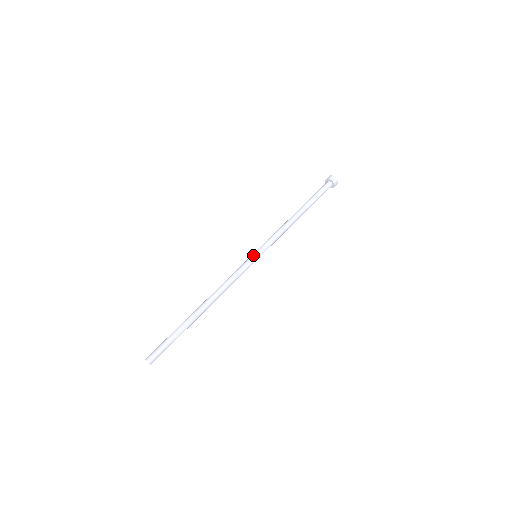
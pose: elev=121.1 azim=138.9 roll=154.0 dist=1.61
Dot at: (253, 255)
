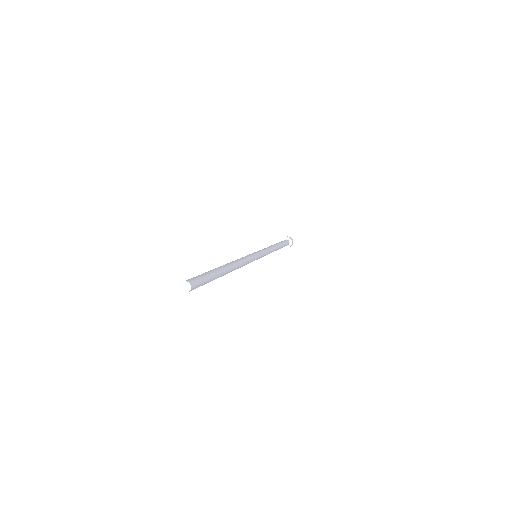
Dot at: (256, 252)
